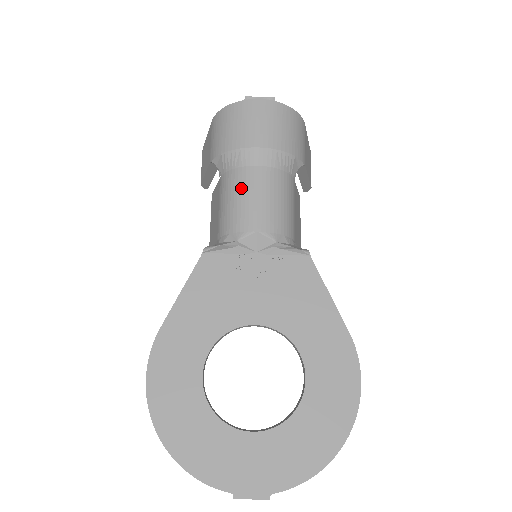
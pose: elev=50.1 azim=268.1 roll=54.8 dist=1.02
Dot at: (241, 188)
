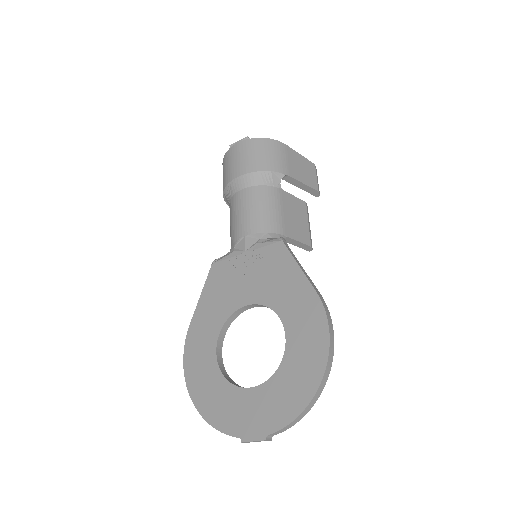
Dot at: (234, 210)
